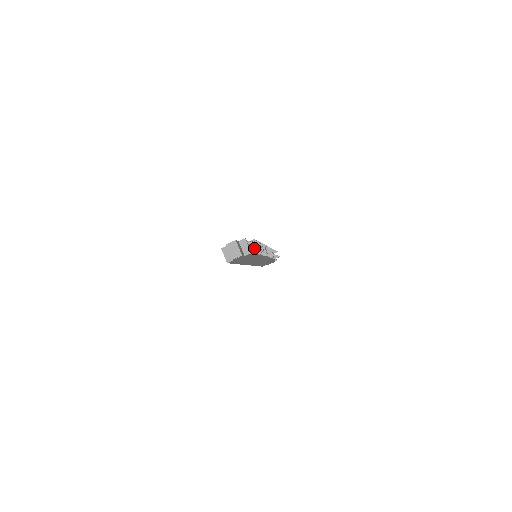
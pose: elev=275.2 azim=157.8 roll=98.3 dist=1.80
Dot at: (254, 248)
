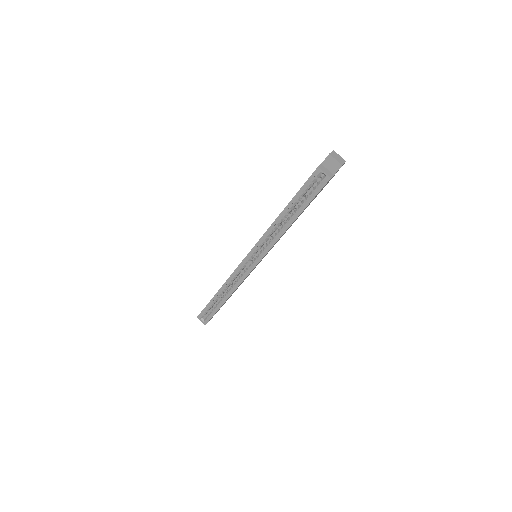
Dot at: occluded
